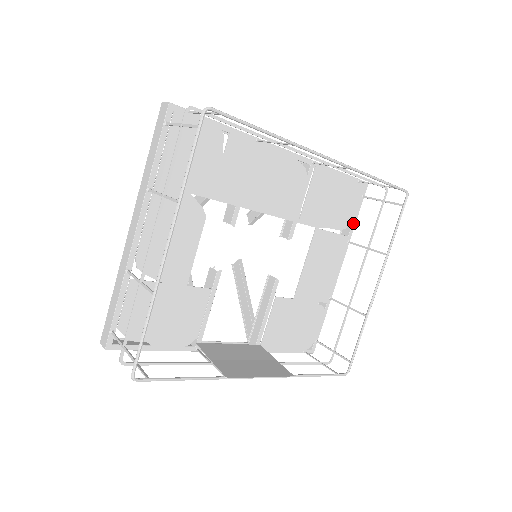
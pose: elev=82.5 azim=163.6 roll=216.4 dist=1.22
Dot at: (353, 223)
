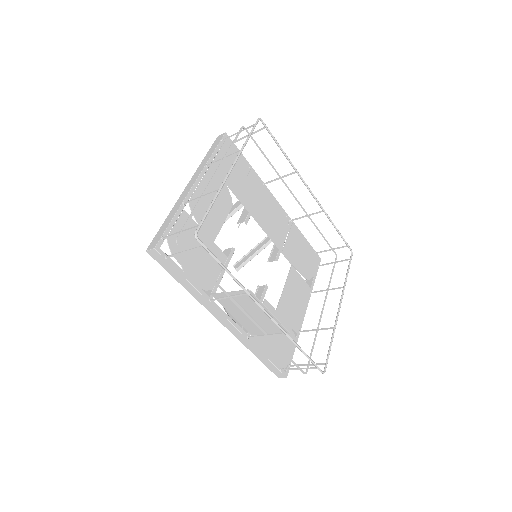
Dot at: (313, 281)
